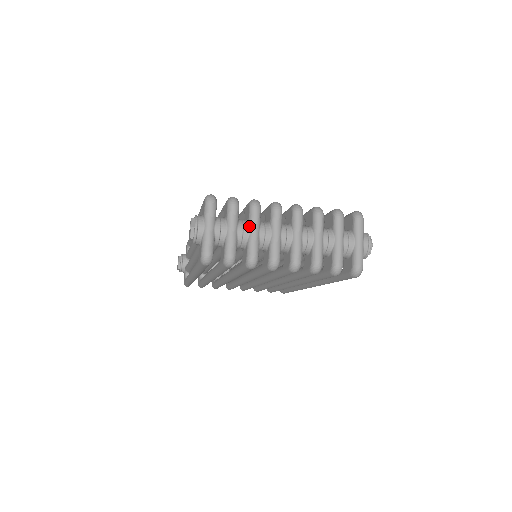
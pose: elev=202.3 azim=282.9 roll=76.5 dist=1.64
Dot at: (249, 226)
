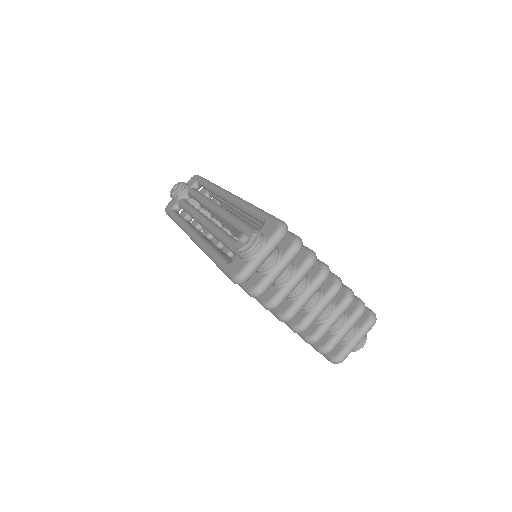
Dot at: (294, 275)
